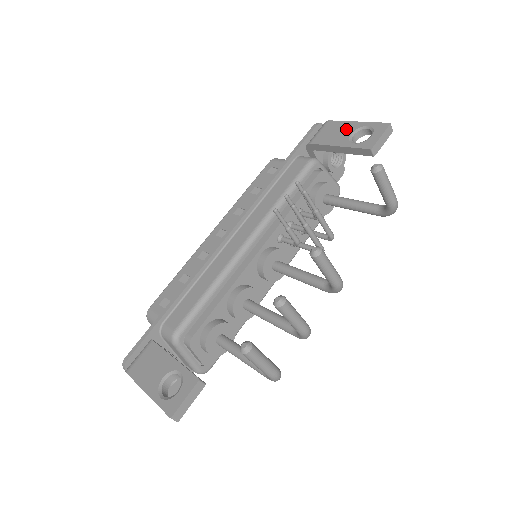
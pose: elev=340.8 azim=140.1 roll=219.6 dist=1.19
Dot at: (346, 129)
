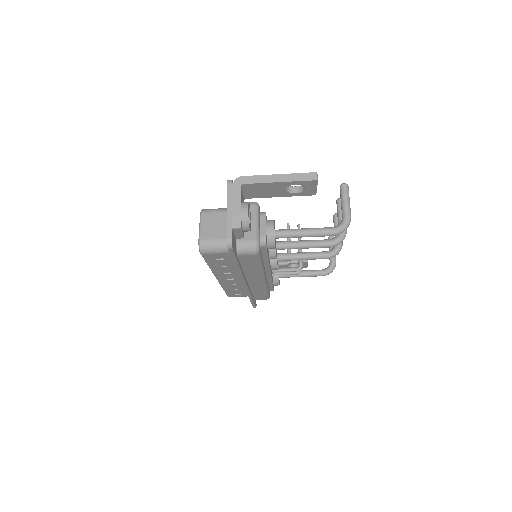
Dot at: occluded
